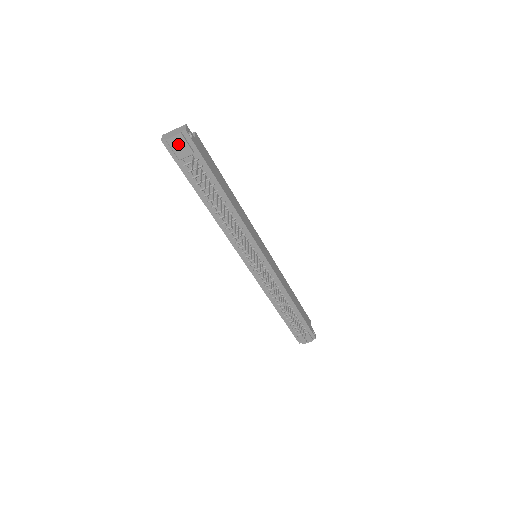
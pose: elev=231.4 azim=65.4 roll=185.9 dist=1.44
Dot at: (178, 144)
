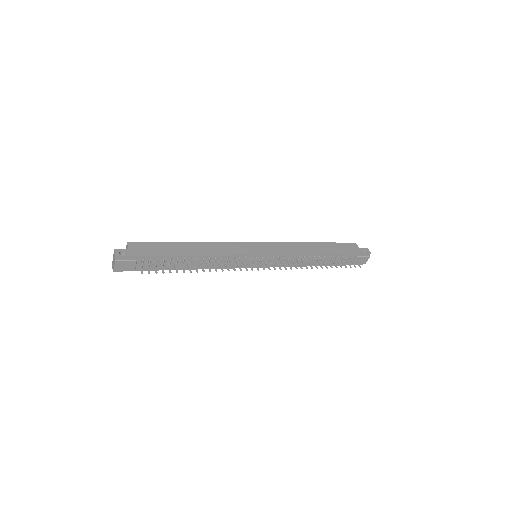
Dot at: (122, 265)
